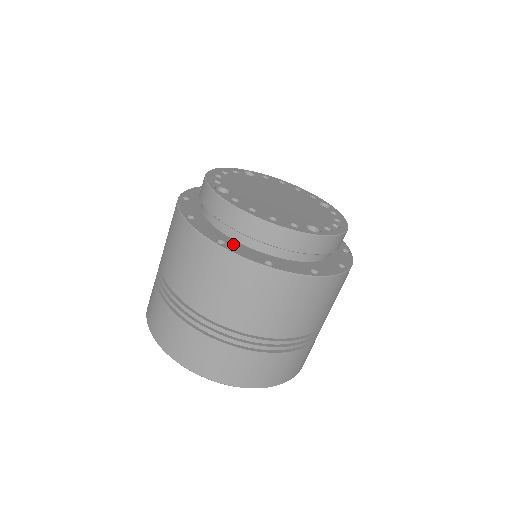
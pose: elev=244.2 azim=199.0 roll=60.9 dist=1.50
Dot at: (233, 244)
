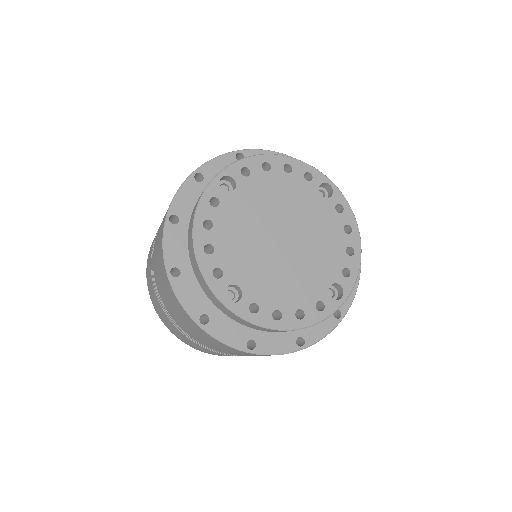
Dot at: (262, 337)
